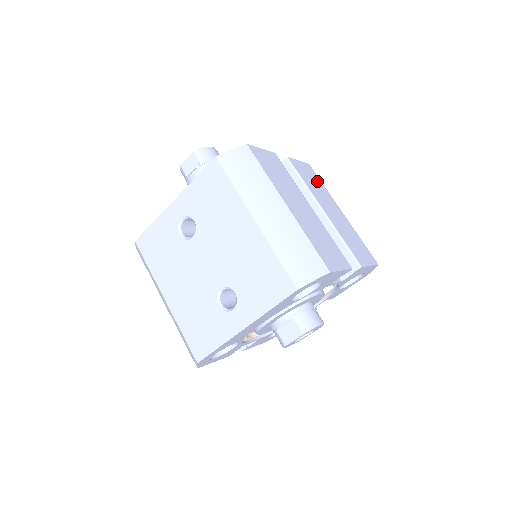
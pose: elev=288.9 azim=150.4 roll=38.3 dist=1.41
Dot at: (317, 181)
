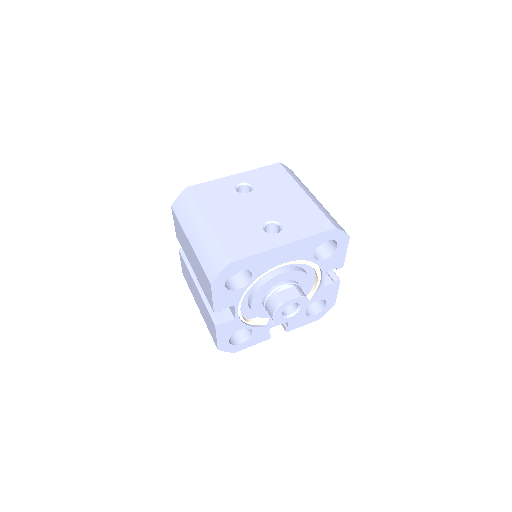
Dot at: occluded
